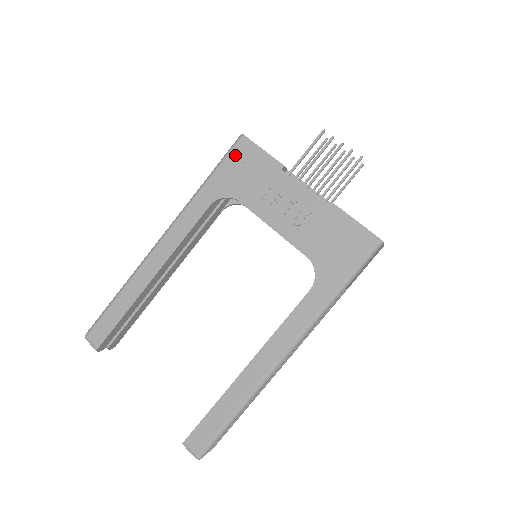
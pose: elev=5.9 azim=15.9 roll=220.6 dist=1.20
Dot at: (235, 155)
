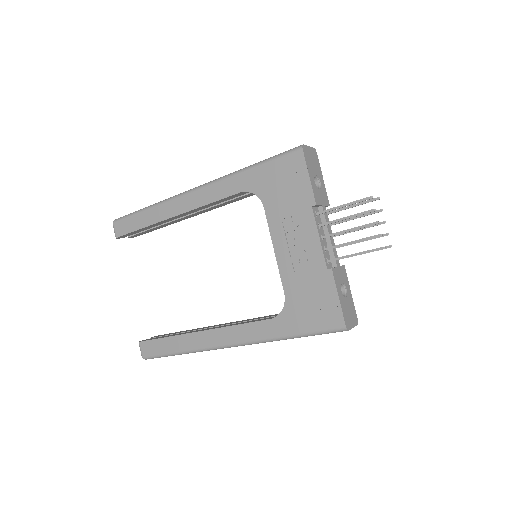
Dot at: (284, 162)
